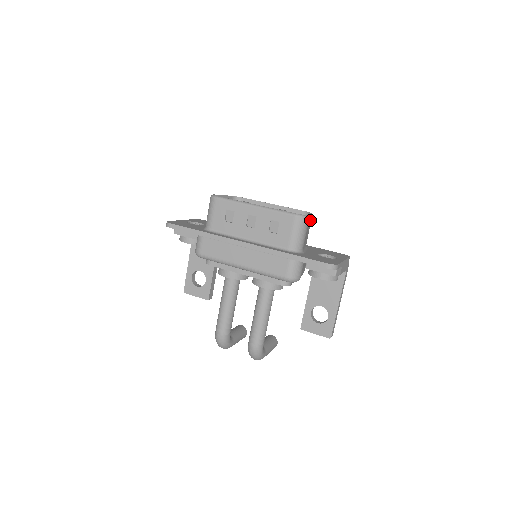
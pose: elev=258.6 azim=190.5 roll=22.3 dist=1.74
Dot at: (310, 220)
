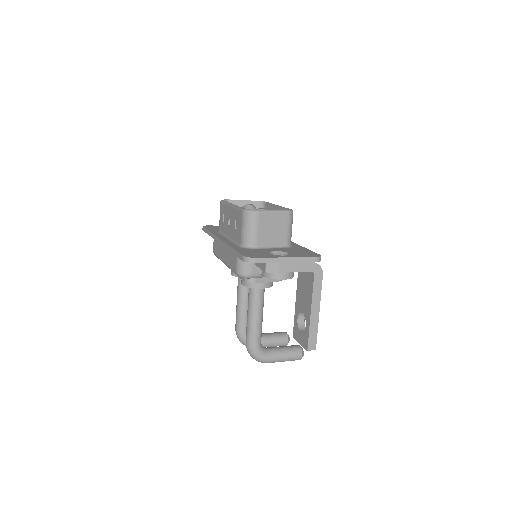
Dot at: (277, 216)
